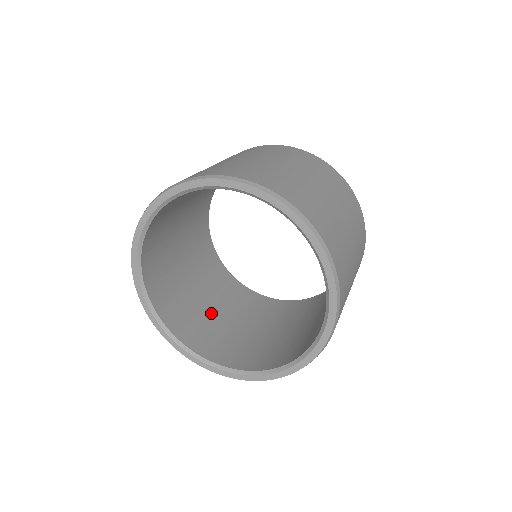
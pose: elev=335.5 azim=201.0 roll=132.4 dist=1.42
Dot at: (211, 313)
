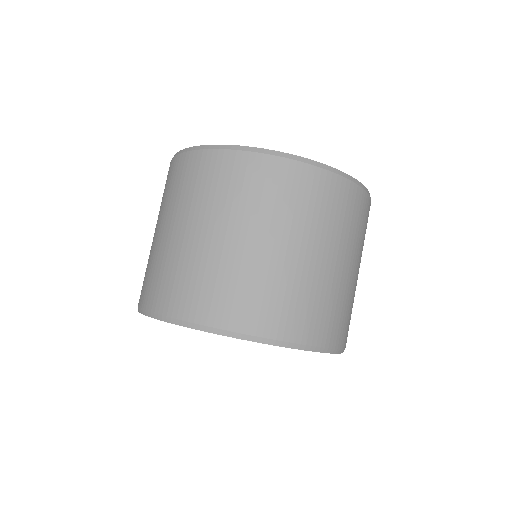
Dot at: occluded
